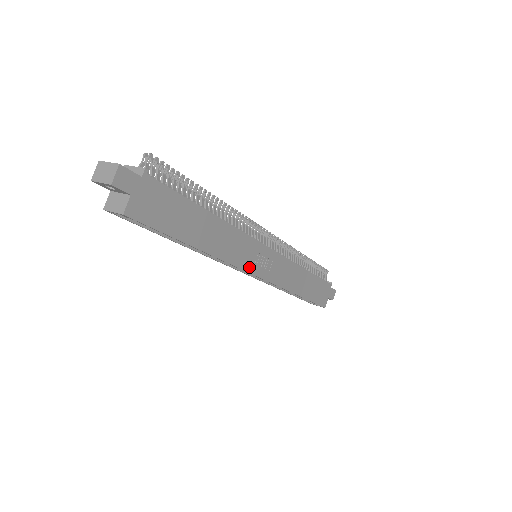
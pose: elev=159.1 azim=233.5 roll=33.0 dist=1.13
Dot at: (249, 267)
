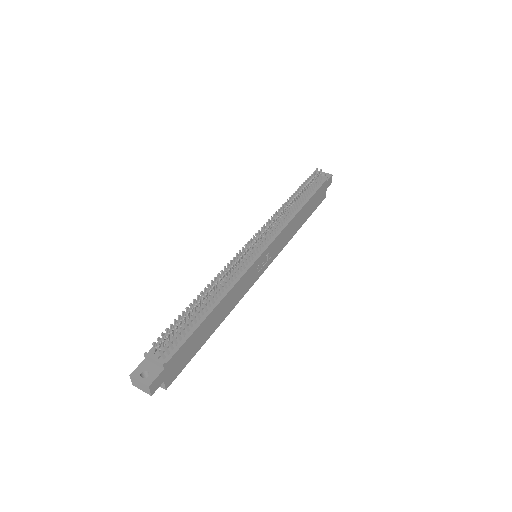
Dot at: (255, 279)
